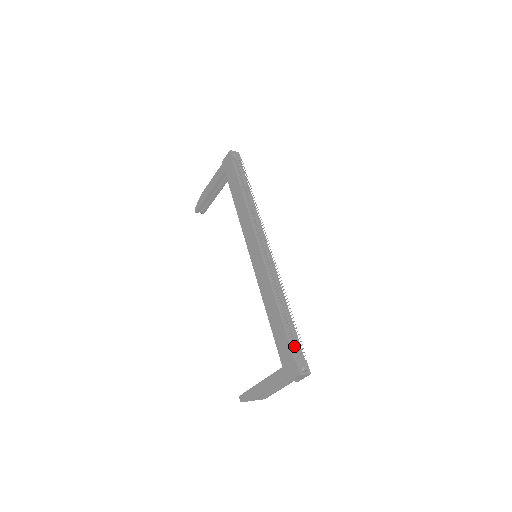
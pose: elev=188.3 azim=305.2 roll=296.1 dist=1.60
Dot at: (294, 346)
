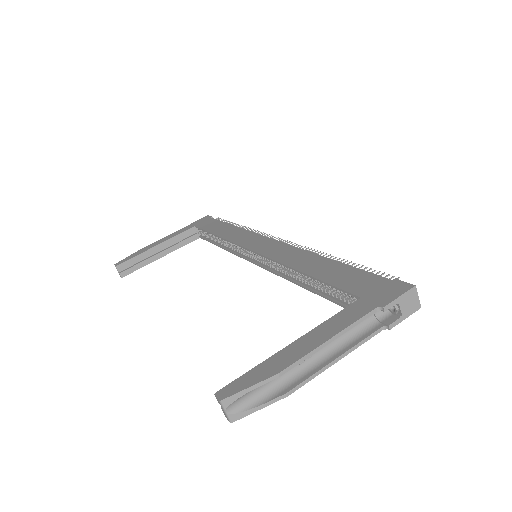
Dot at: (379, 275)
